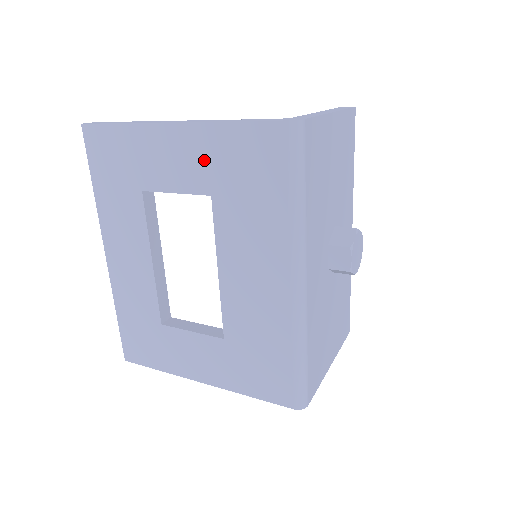
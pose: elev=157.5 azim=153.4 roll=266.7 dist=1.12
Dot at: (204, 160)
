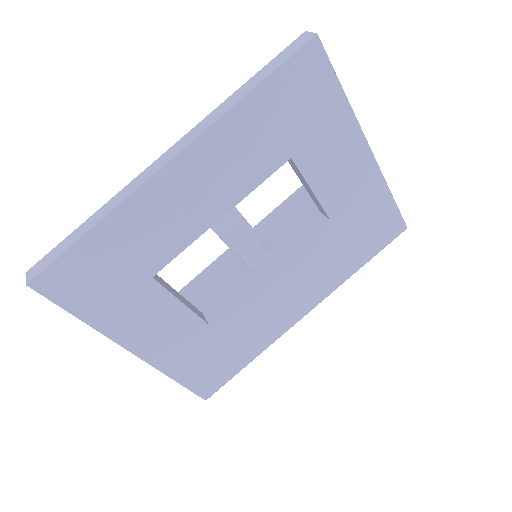
Dot at: (355, 195)
